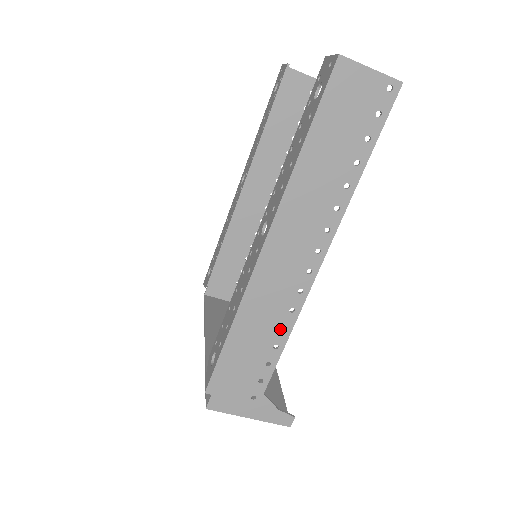
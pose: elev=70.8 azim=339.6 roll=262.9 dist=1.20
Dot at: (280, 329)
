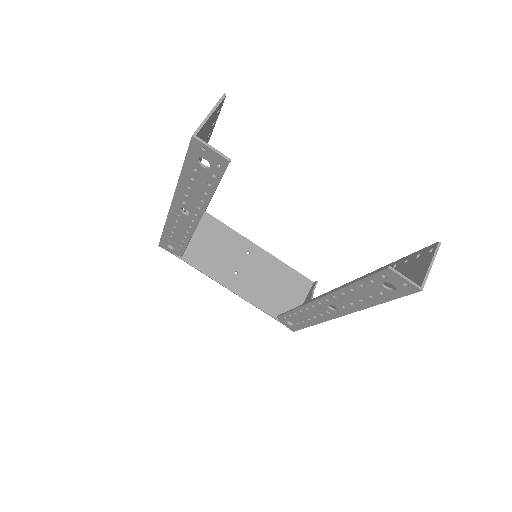
Dot at: occluded
